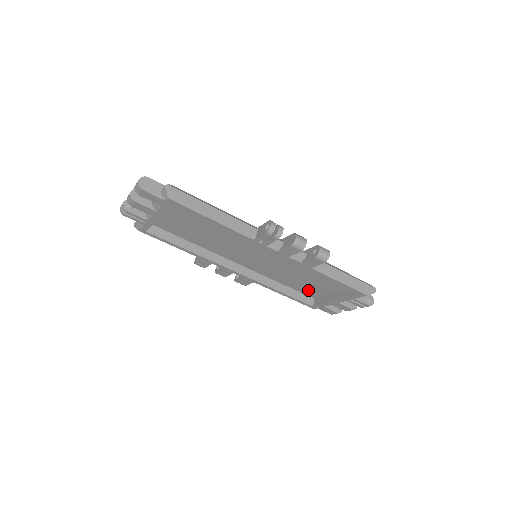
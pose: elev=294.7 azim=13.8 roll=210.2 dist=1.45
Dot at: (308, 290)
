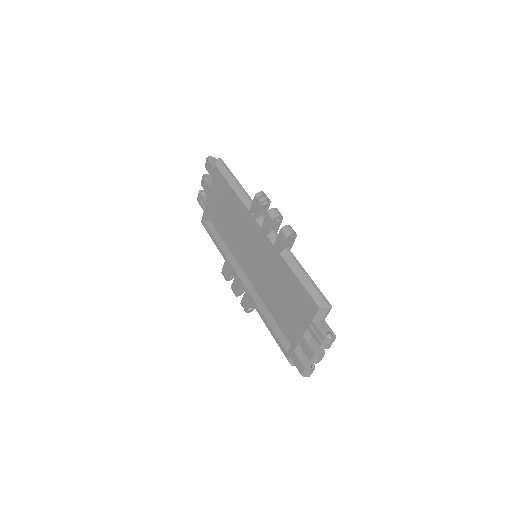
Dot at: (289, 328)
